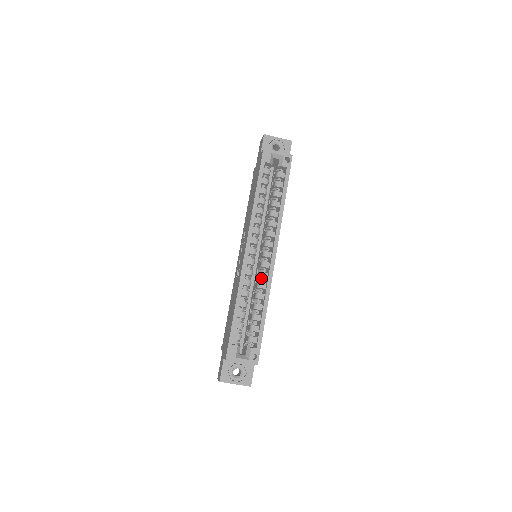
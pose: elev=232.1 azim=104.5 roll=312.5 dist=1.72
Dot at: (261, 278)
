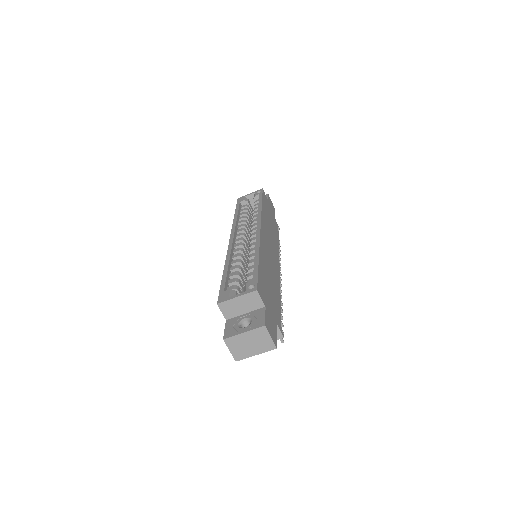
Dot at: occluded
